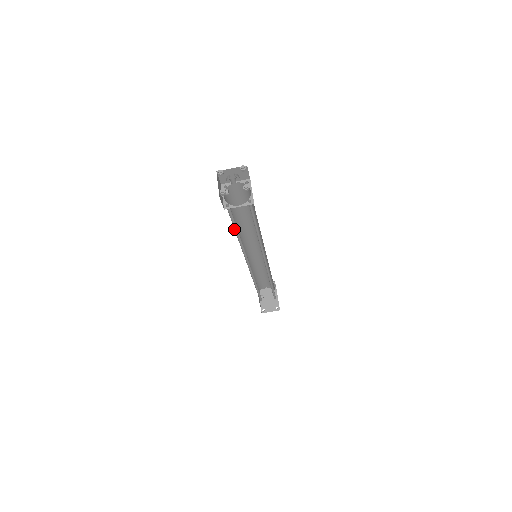
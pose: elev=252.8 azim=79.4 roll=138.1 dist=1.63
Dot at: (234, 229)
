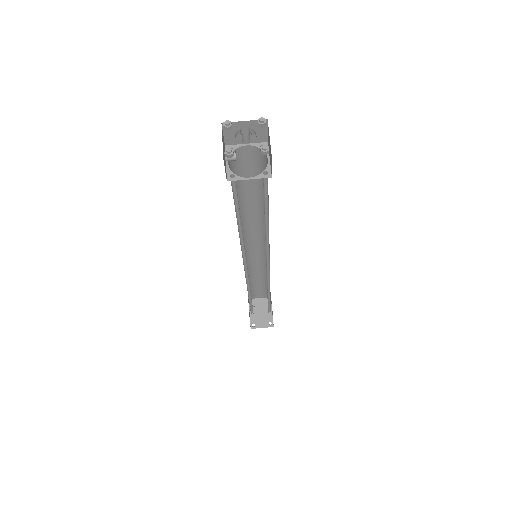
Dot at: occluded
